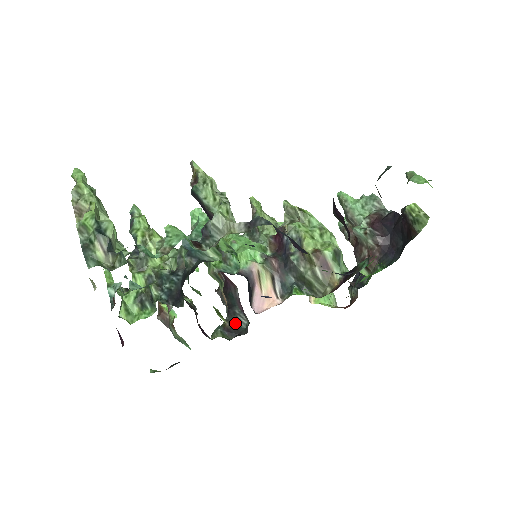
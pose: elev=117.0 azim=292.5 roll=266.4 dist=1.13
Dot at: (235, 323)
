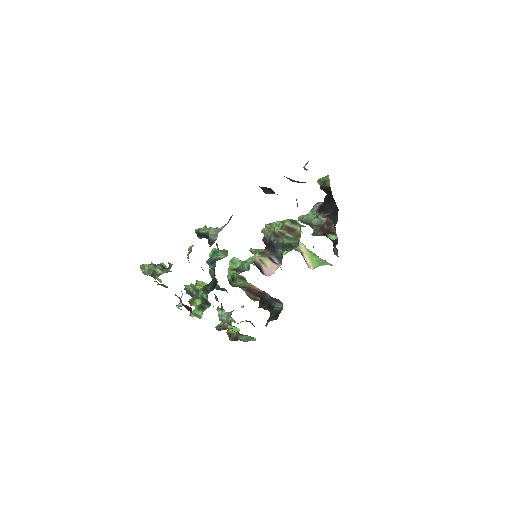
Dot at: occluded
